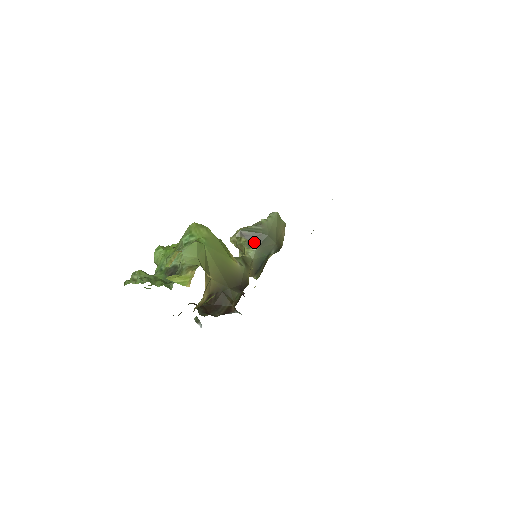
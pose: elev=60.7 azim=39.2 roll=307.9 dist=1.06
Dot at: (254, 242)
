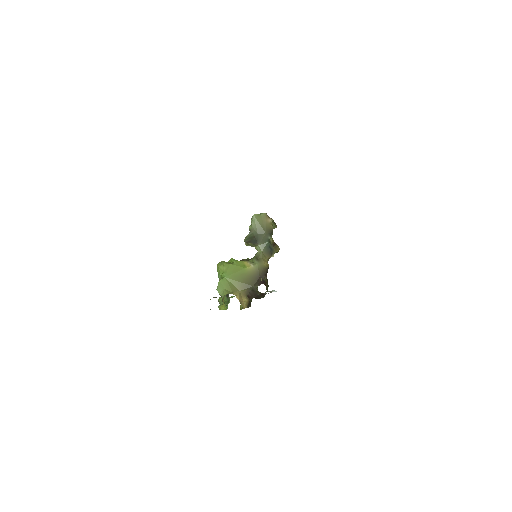
Dot at: (255, 242)
